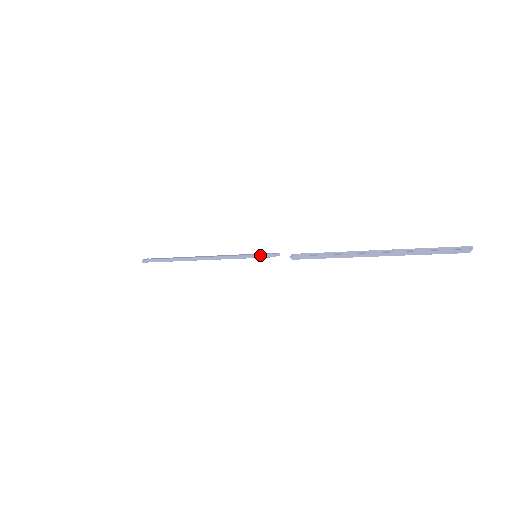
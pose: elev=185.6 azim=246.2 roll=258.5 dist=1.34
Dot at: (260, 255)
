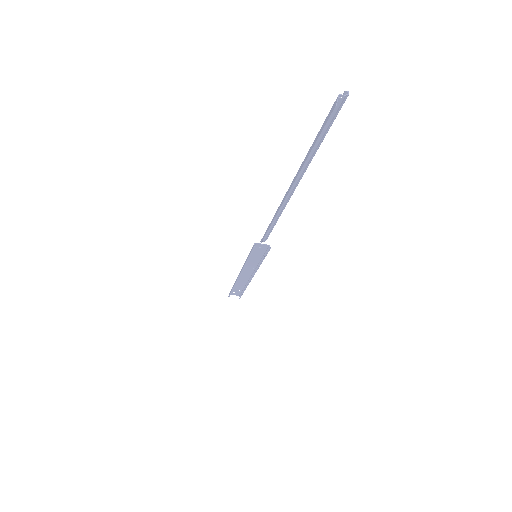
Dot at: occluded
